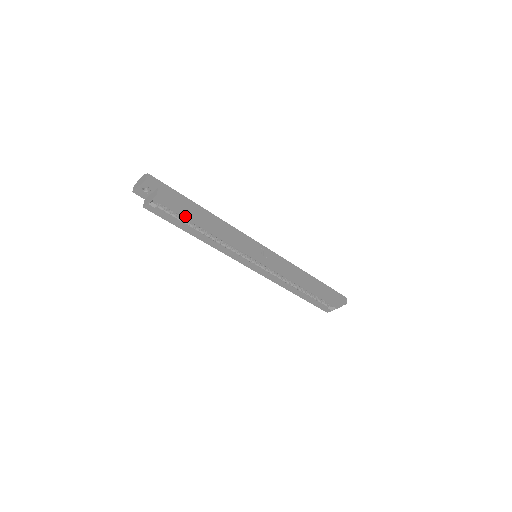
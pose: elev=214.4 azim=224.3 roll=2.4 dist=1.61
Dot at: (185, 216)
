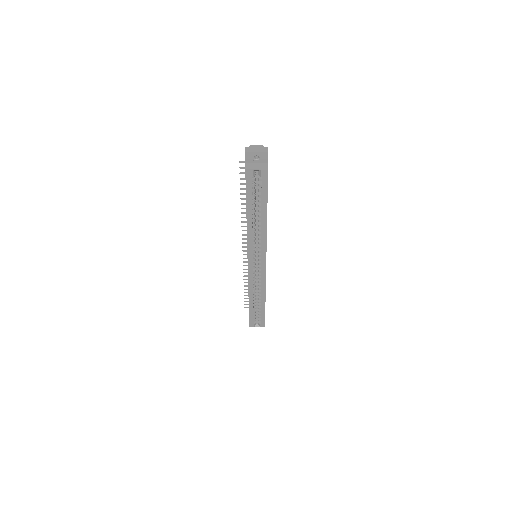
Dot at: (264, 197)
